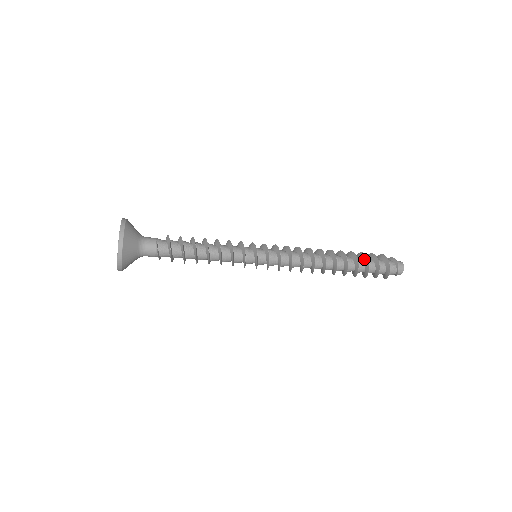
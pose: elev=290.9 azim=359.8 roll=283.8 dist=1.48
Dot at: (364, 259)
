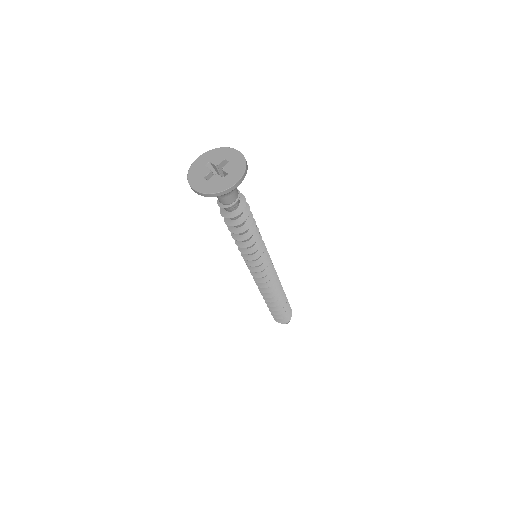
Dot at: (285, 306)
